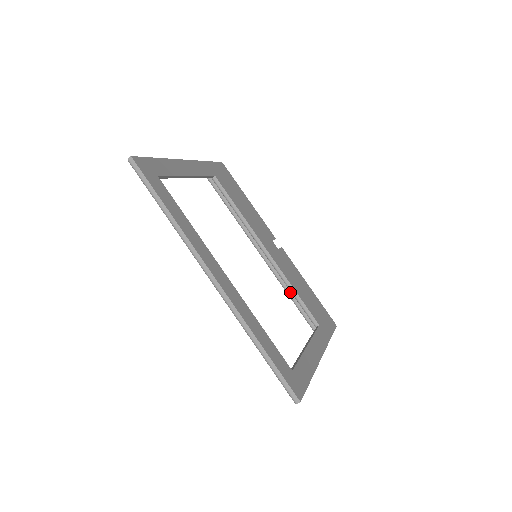
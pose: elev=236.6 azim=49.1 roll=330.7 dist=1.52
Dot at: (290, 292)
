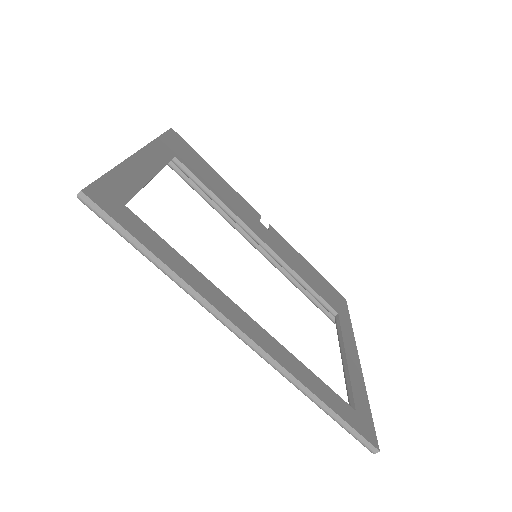
Dot at: (294, 279)
